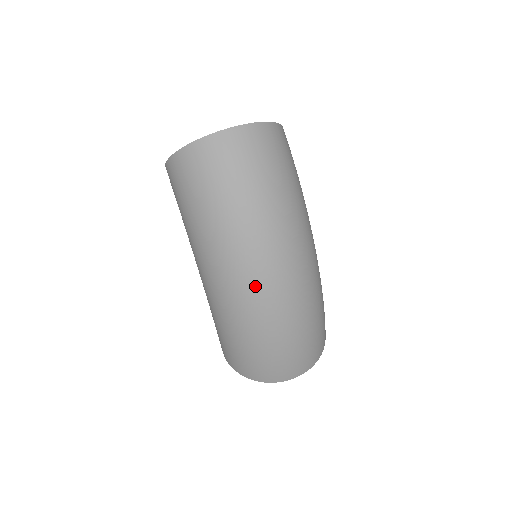
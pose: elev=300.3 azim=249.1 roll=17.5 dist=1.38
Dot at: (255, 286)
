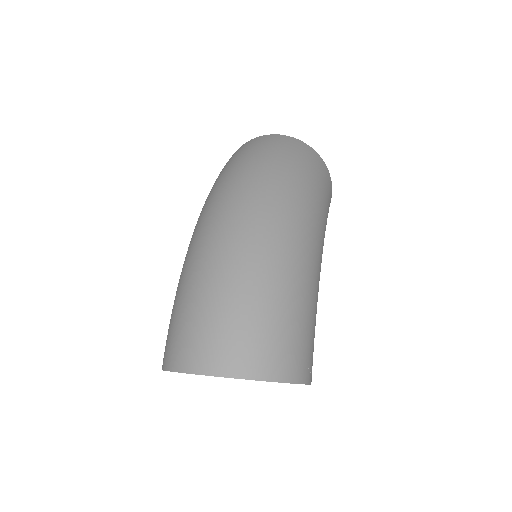
Dot at: (220, 216)
